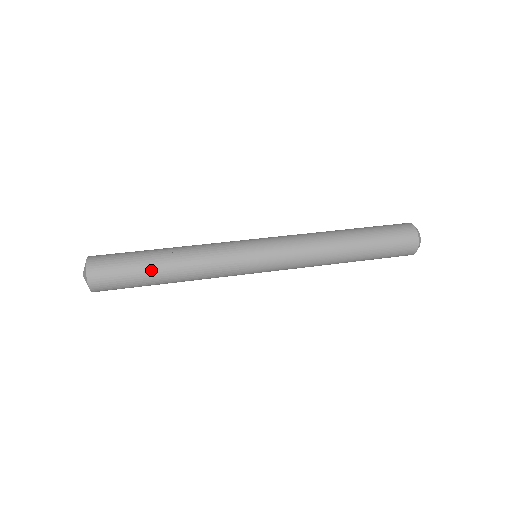
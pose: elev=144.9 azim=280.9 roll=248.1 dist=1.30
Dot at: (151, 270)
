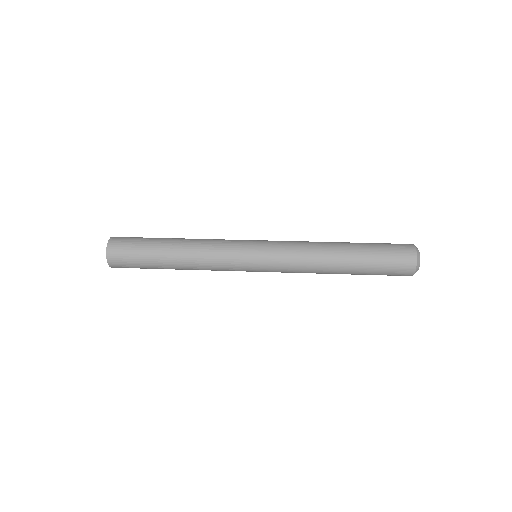
Dot at: (159, 261)
